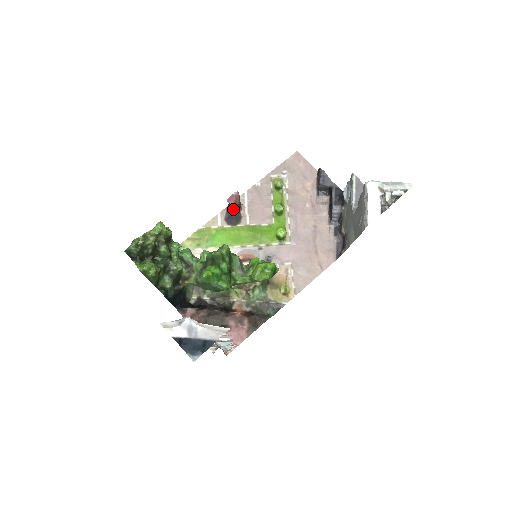
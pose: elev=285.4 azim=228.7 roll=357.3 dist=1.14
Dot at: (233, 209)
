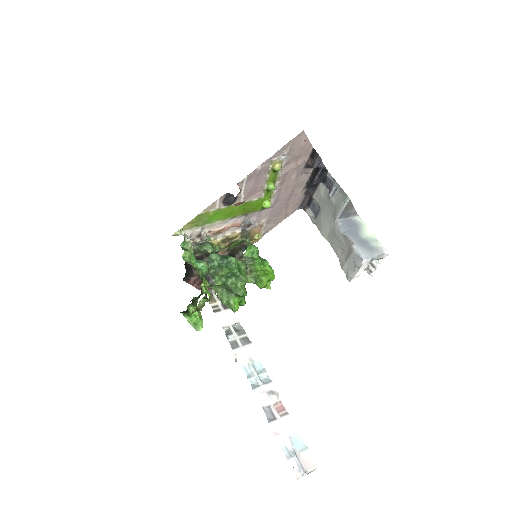
Dot at: occluded
